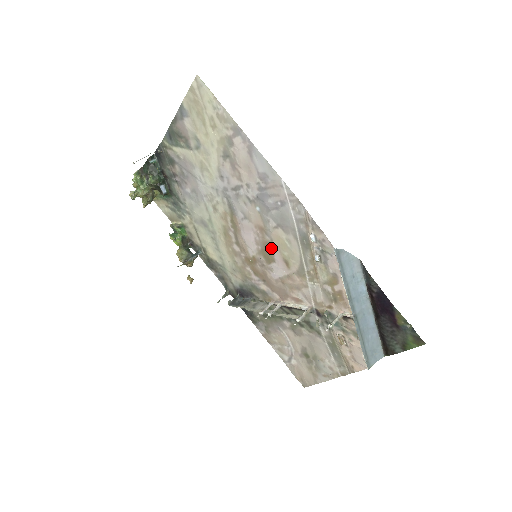
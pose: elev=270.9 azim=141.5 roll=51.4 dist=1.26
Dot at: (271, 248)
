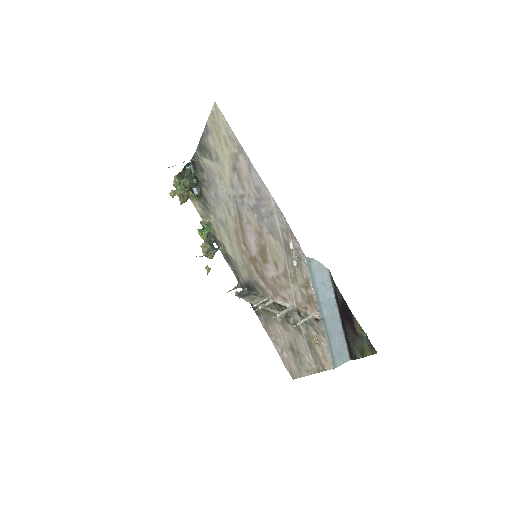
Dot at: (265, 250)
